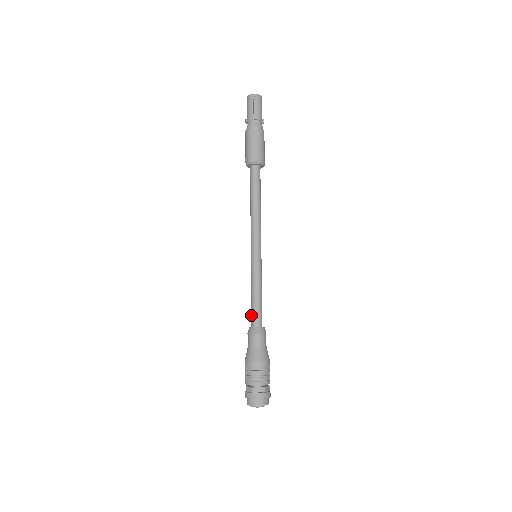
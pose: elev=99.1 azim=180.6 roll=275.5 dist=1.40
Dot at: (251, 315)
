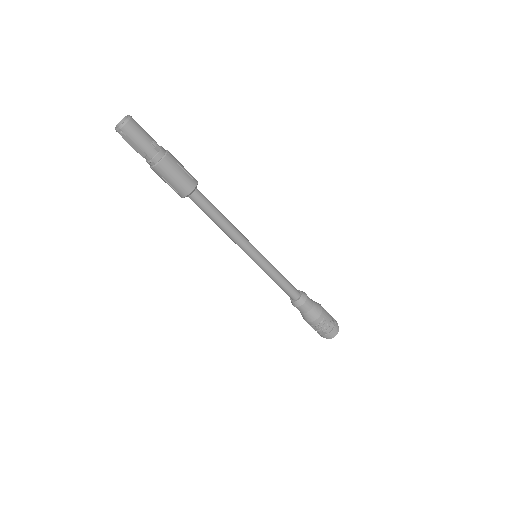
Dot at: occluded
